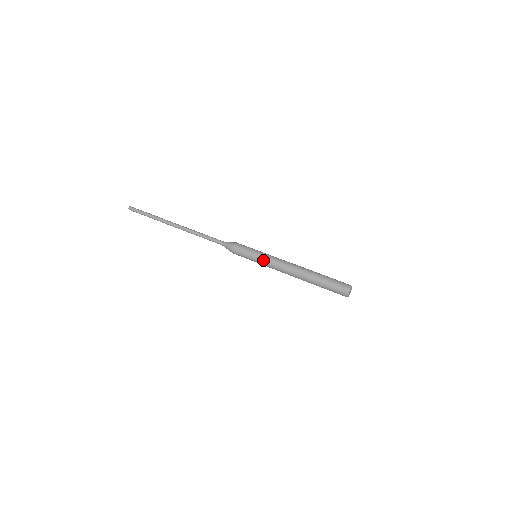
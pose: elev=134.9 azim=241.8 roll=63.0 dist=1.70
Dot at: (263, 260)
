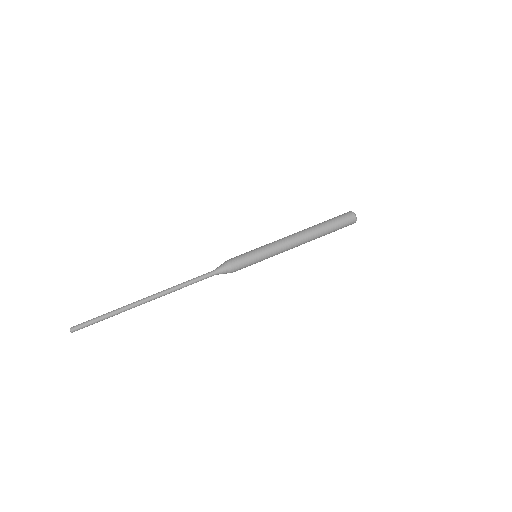
Dot at: occluded
